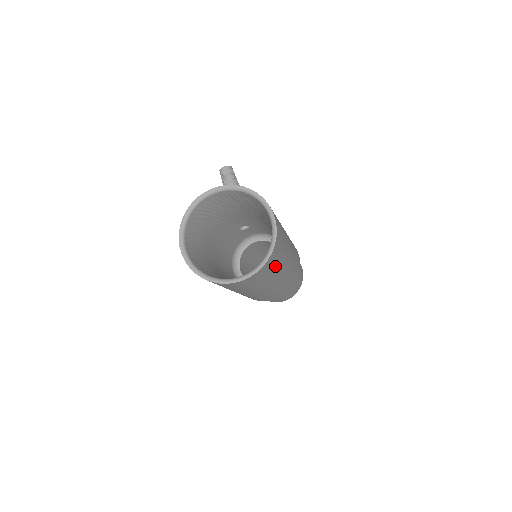
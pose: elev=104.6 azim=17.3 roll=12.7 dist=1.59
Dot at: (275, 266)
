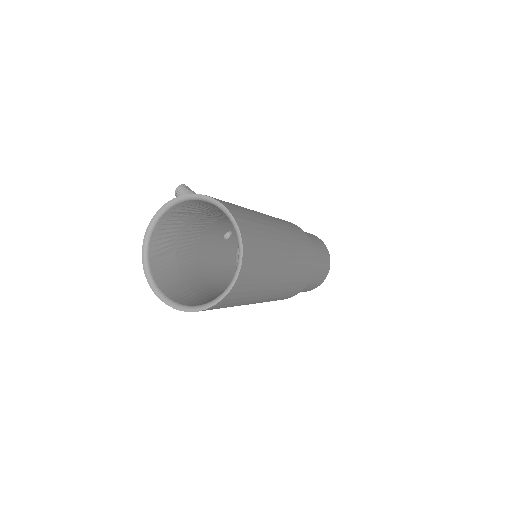
Dot at: (262, 256)
